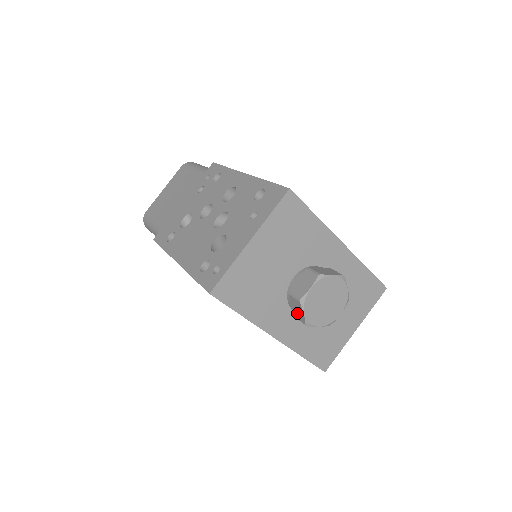
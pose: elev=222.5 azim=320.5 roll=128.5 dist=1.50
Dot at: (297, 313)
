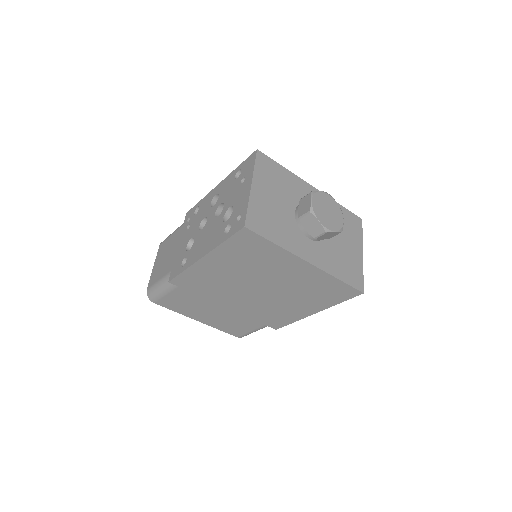
Dot at: (314, 230)
